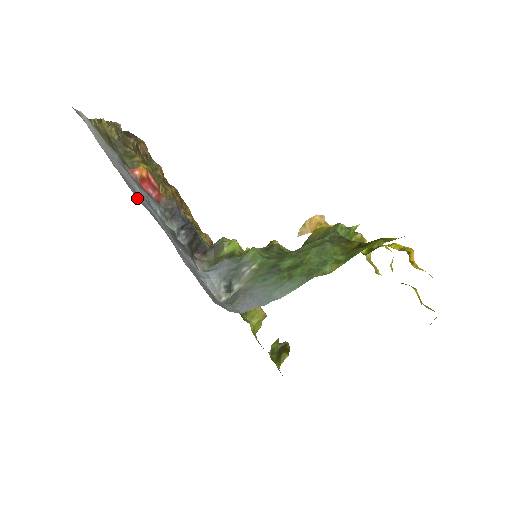
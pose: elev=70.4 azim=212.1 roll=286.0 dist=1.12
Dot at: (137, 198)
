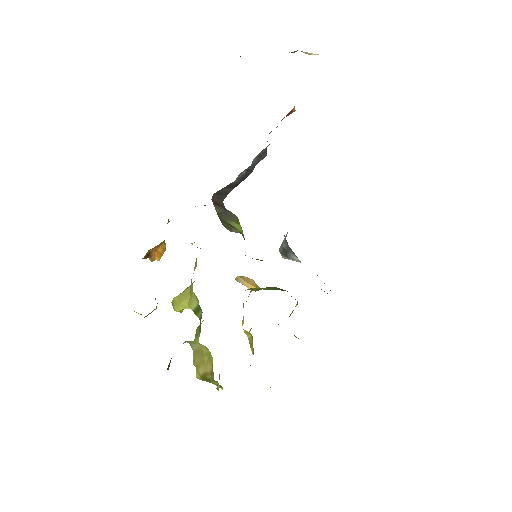
Dot at: occluded
